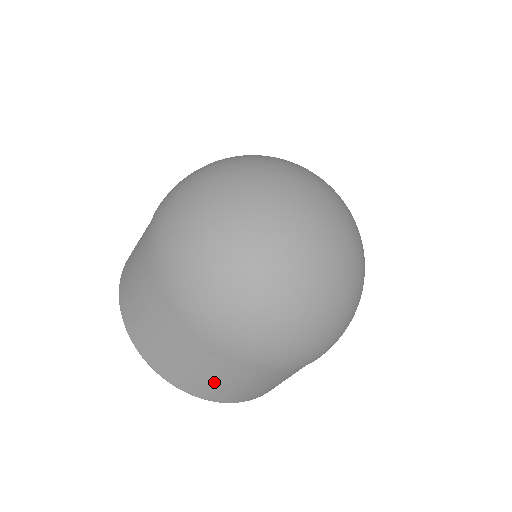
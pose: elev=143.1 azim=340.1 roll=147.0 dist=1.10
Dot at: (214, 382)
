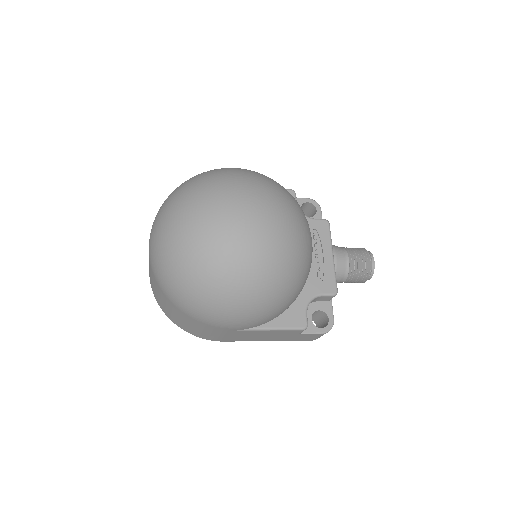
Dot at: (152, 280)
